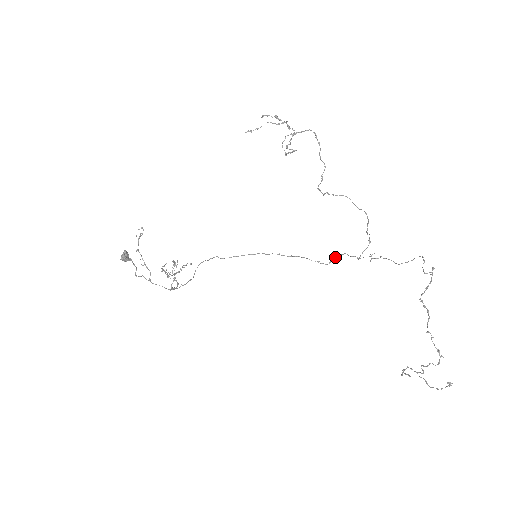
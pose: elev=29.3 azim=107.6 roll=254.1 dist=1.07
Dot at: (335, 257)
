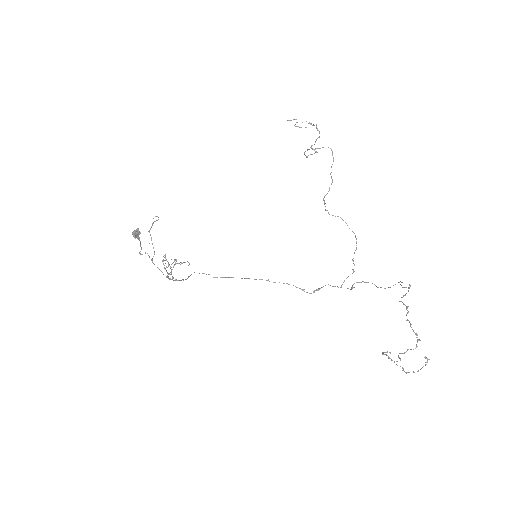
Dot at: (319, 288)
